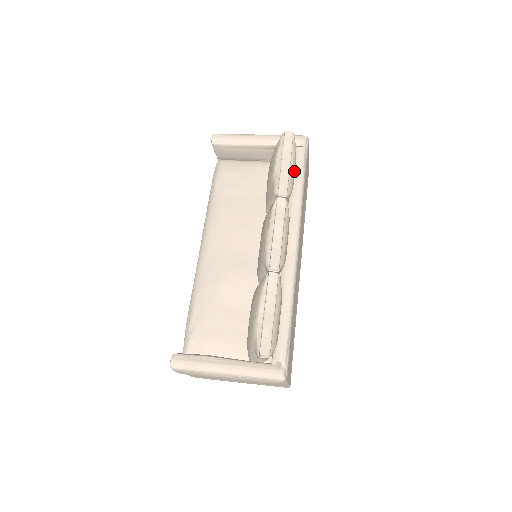
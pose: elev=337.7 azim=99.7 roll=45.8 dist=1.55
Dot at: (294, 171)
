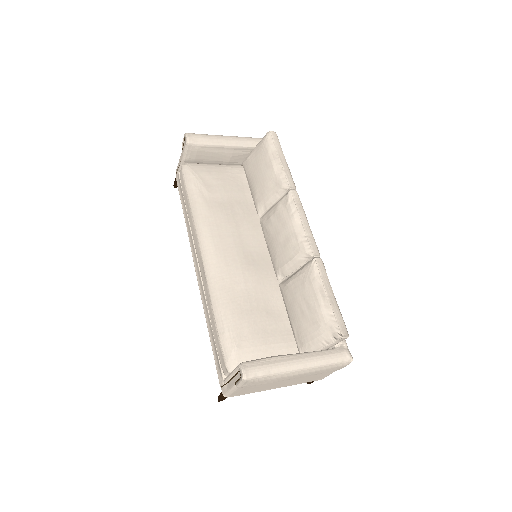
Dot at: occluded
